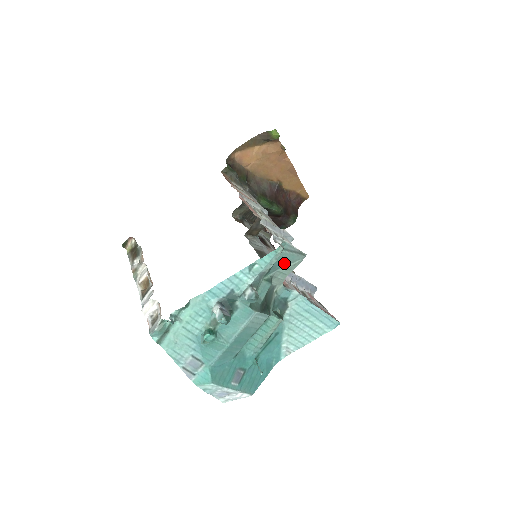
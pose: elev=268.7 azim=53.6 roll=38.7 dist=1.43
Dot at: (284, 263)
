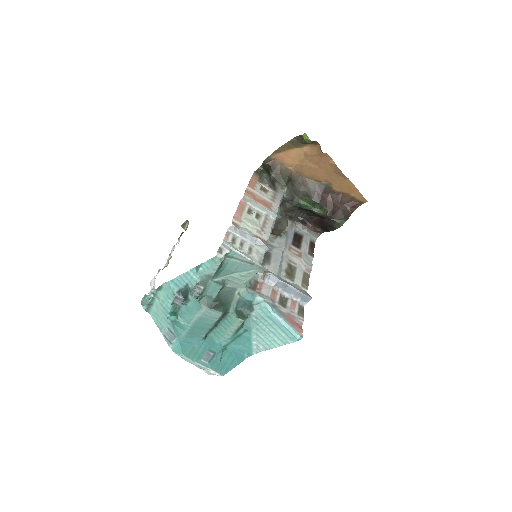
Dot at: (236, 270)
